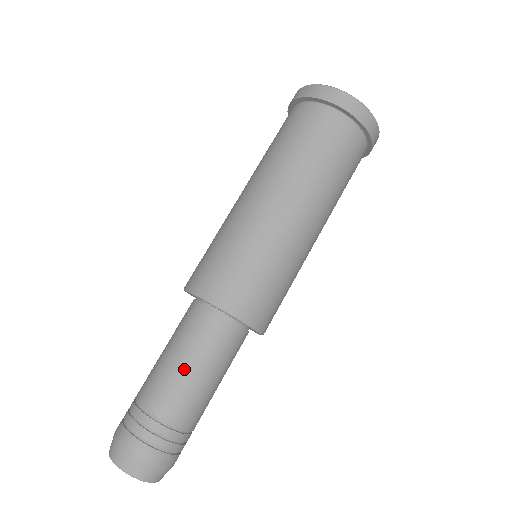
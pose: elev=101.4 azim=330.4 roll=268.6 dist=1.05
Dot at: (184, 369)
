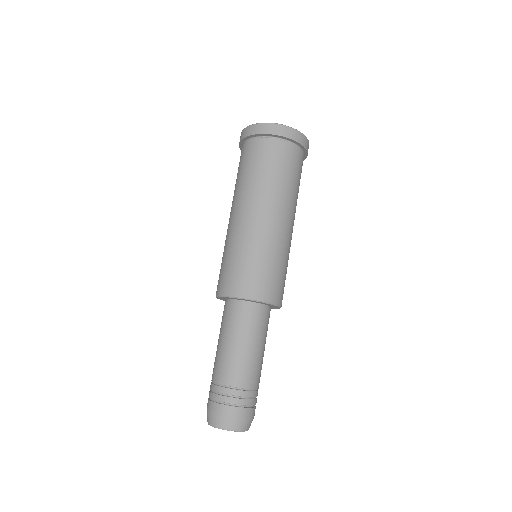
Dot at: (256, 351)
